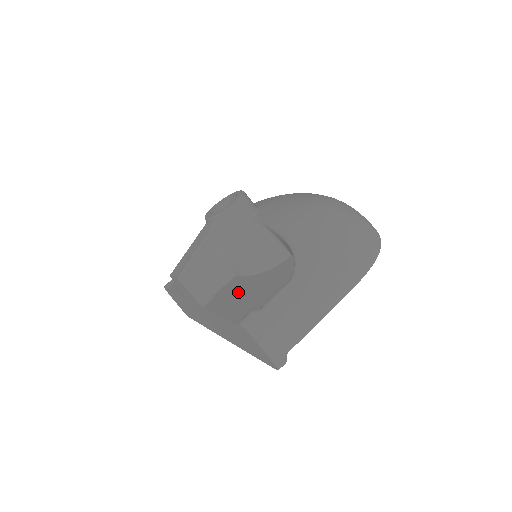
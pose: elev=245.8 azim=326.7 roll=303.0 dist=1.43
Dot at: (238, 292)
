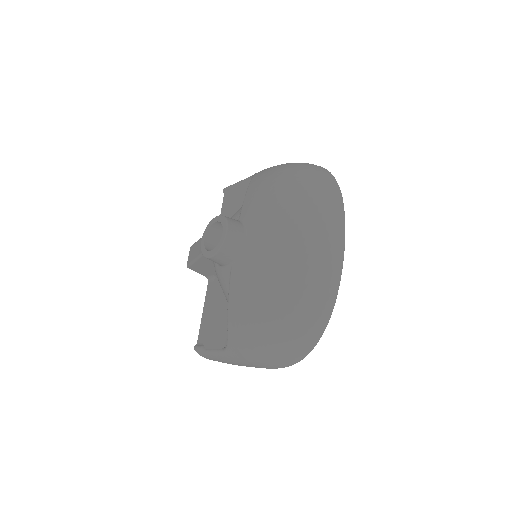
Dot at: (217, 304)
